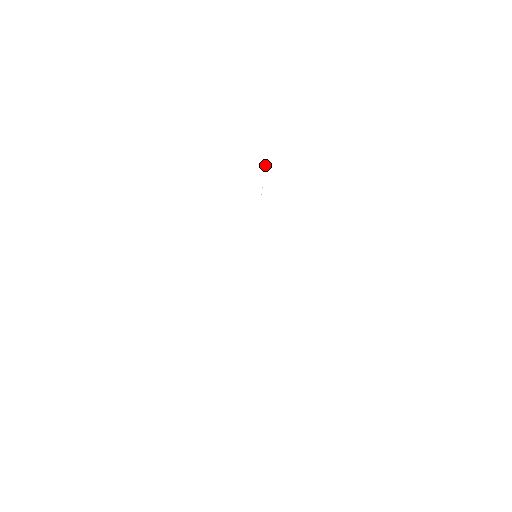
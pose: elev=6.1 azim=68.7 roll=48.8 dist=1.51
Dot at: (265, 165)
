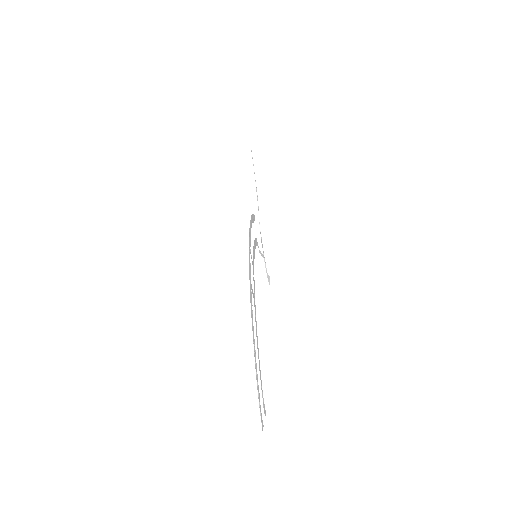
Dot at: occluded
